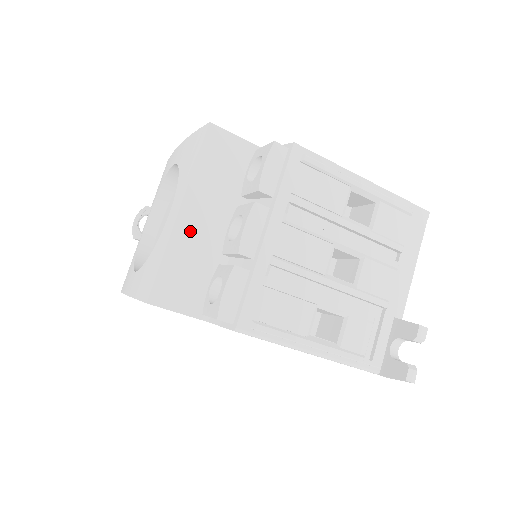
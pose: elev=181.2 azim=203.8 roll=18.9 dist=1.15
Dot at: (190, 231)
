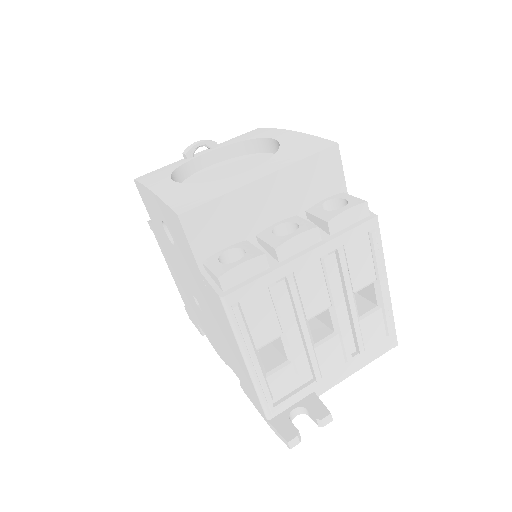
Dot at: (254, 198)
